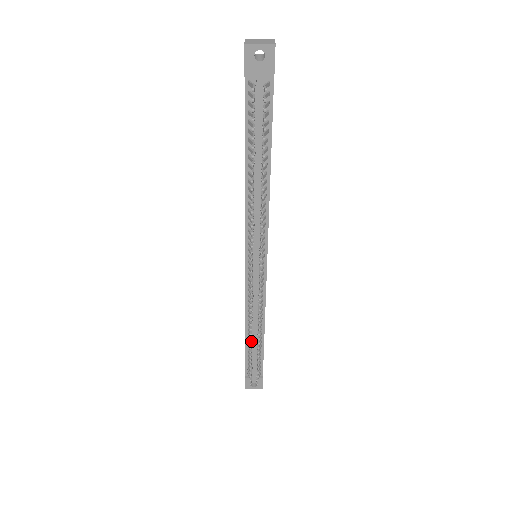
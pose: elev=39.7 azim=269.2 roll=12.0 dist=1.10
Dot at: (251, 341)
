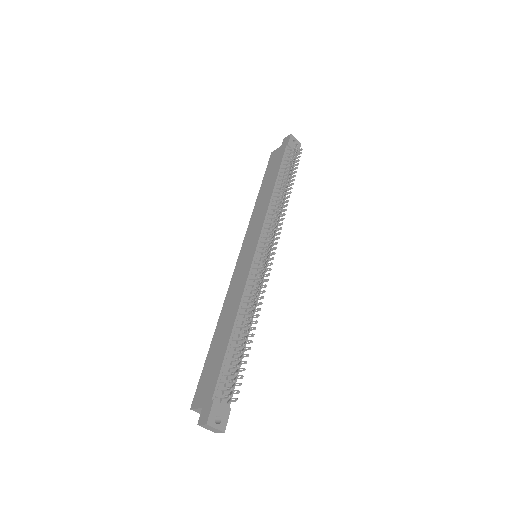
Dot at: (248, 323)
